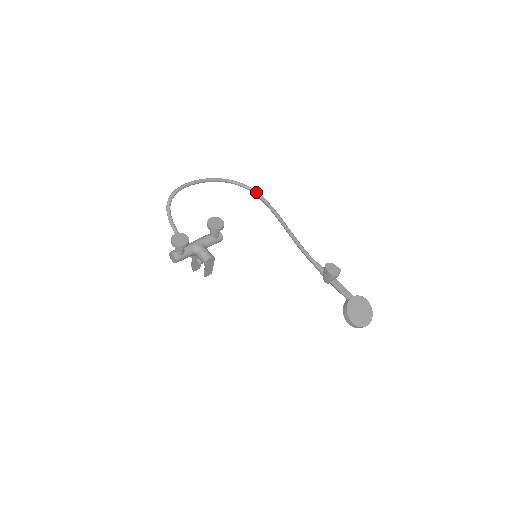
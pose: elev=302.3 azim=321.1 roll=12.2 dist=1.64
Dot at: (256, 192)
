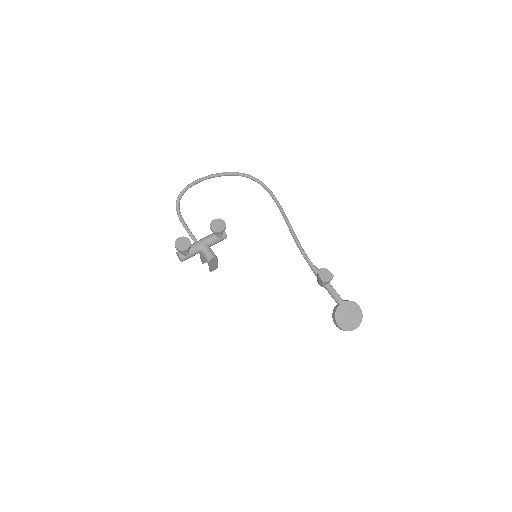
Dot at: (264, 185)
